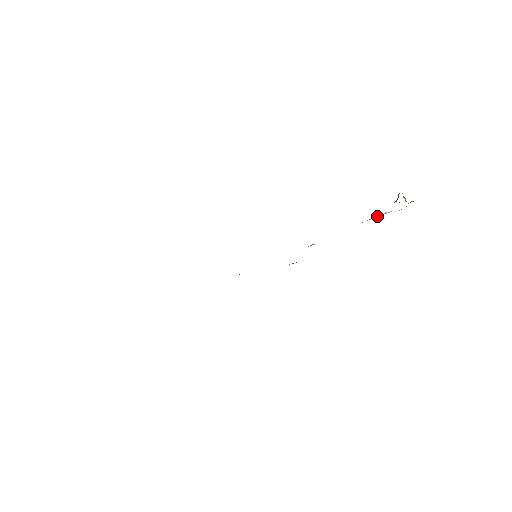
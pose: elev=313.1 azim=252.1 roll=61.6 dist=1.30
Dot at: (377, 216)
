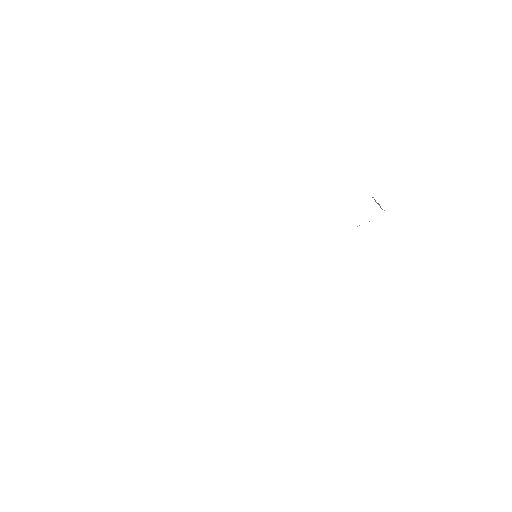
Dot at: occluded
